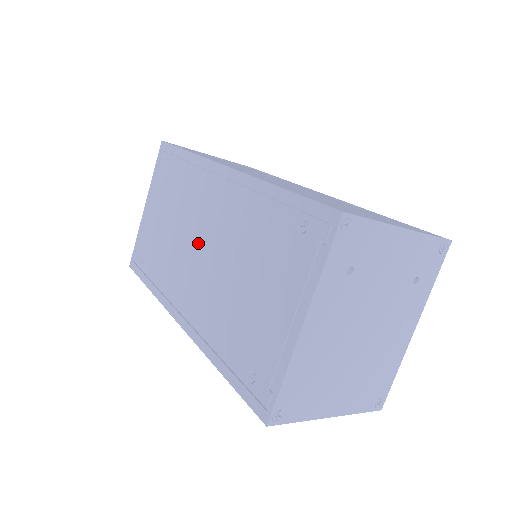
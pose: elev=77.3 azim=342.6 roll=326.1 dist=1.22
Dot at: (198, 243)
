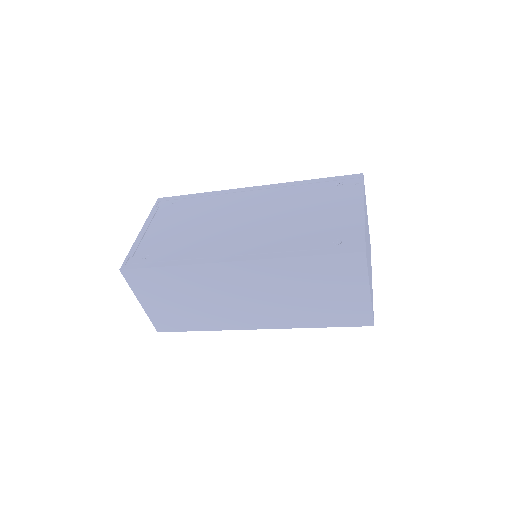
Dot at: (239, 219)
